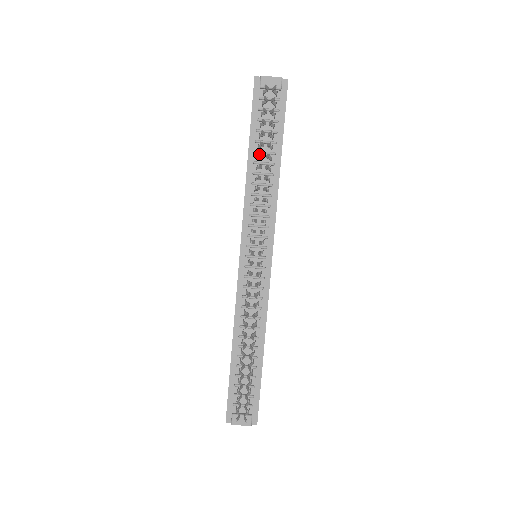
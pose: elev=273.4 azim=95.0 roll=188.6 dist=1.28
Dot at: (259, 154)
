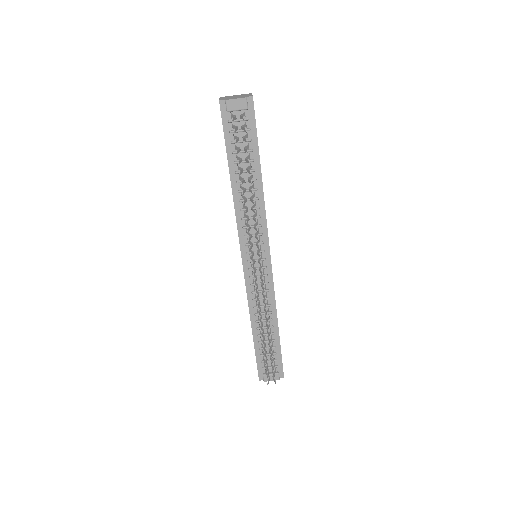
Dot at: (241, 184)
